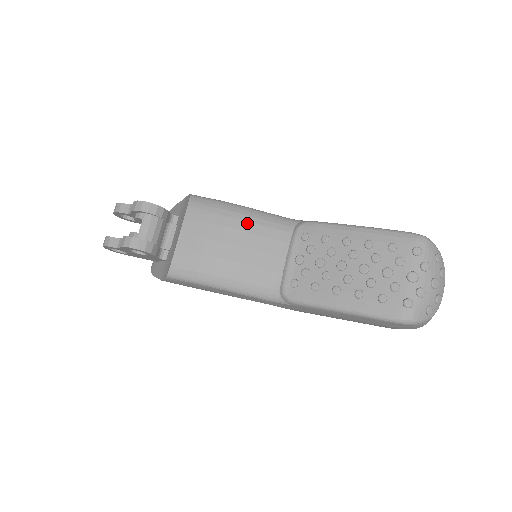
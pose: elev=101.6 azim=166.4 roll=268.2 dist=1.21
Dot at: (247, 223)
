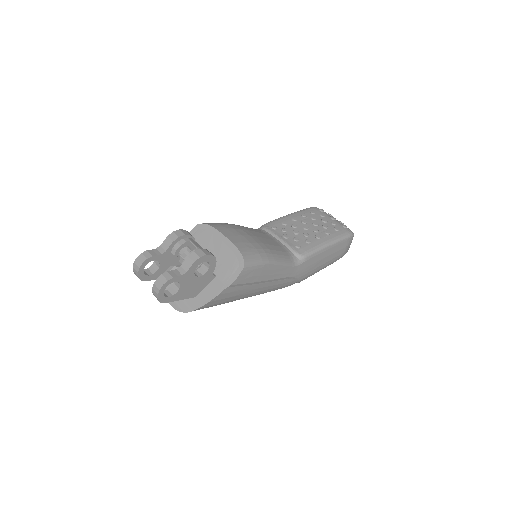
Dot at: (246, 228)
